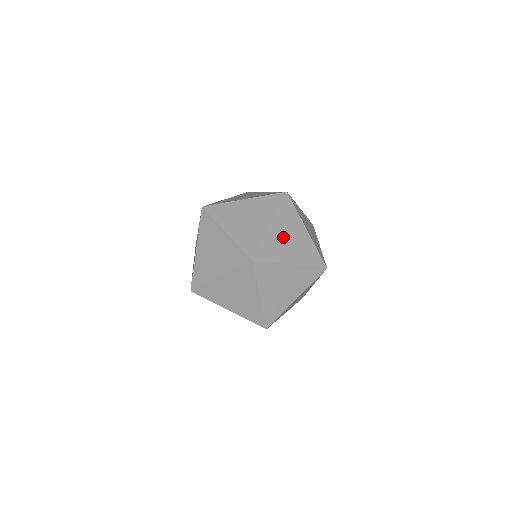
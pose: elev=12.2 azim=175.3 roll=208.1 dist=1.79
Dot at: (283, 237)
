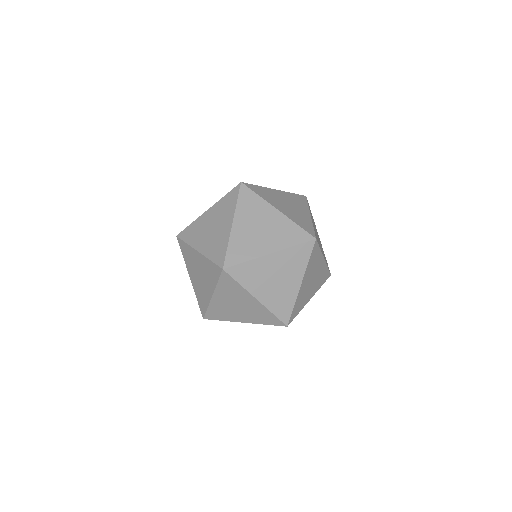
Dot at: (272, 273)
